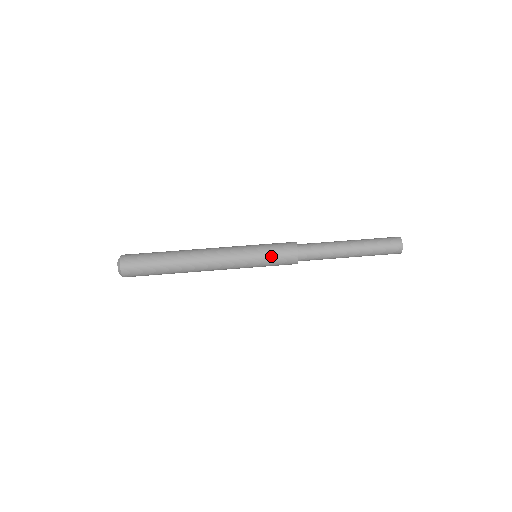
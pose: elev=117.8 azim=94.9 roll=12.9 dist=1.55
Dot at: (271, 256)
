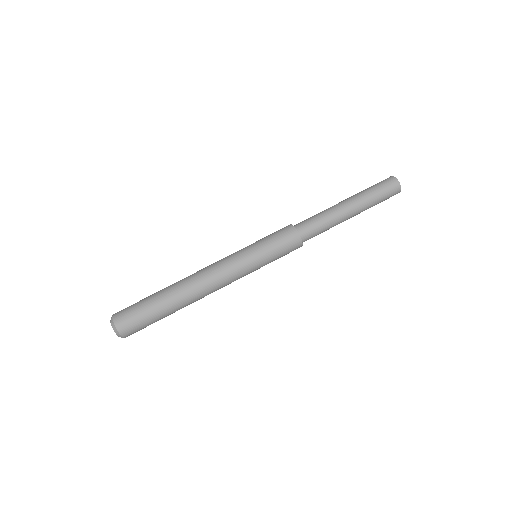
Dot at: (275, 256)
